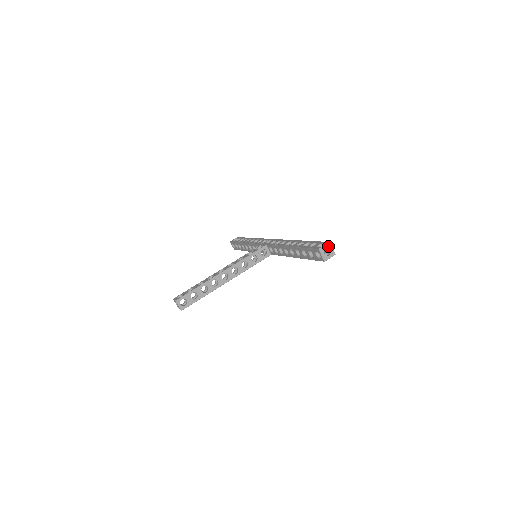
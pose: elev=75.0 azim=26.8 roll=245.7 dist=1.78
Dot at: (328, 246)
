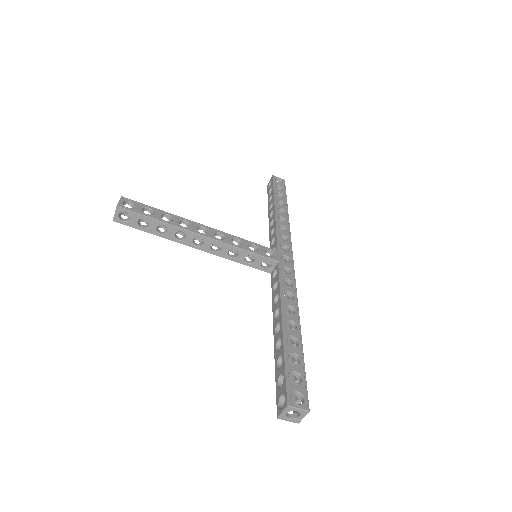
Dot at: (302, 412)
